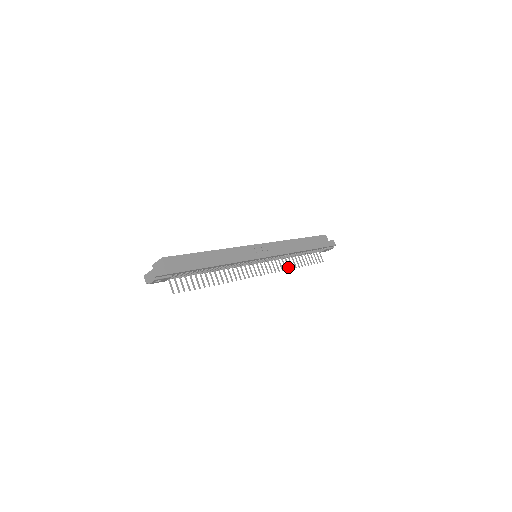
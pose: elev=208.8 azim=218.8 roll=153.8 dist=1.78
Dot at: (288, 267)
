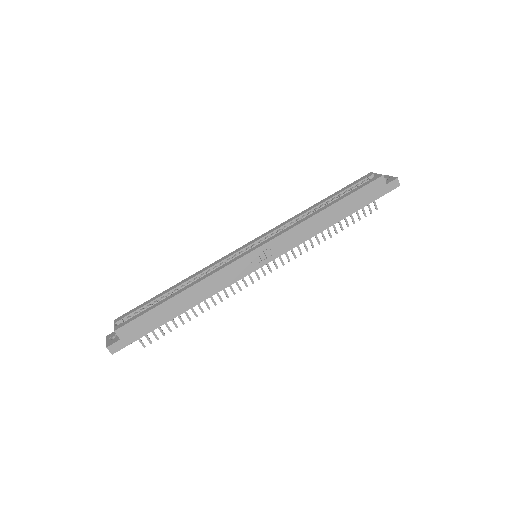
Dot at: (311, 245)
